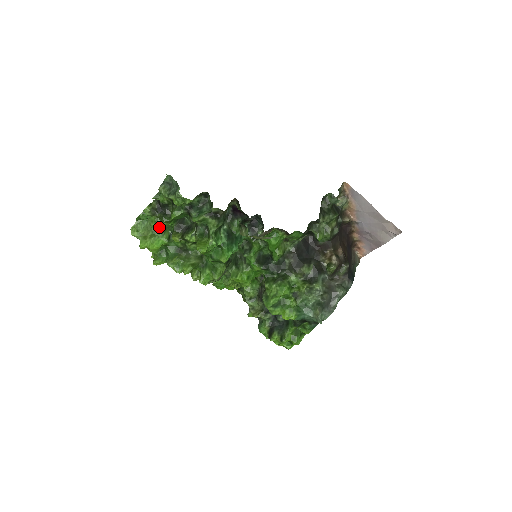
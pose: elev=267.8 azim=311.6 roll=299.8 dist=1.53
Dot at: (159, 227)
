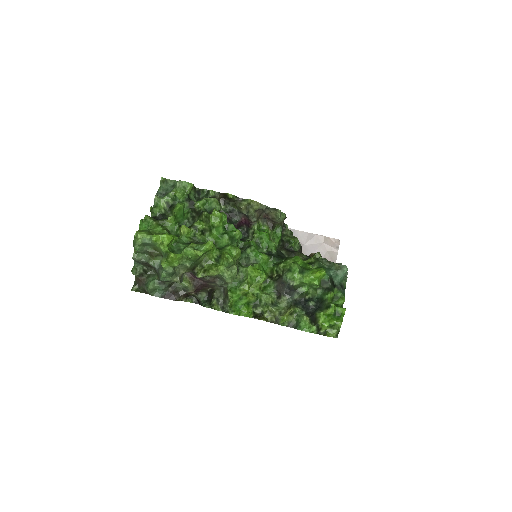
Dot at: (163, 229)
